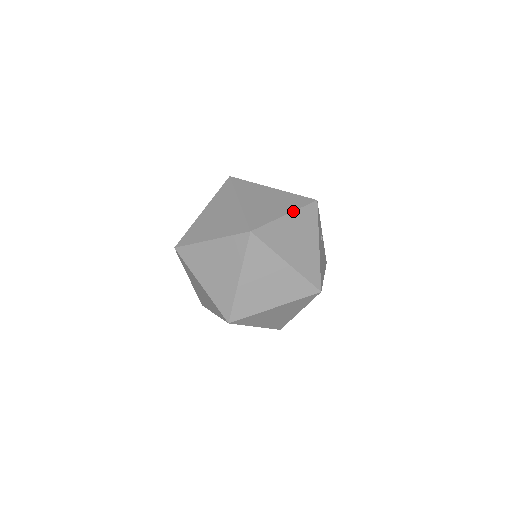
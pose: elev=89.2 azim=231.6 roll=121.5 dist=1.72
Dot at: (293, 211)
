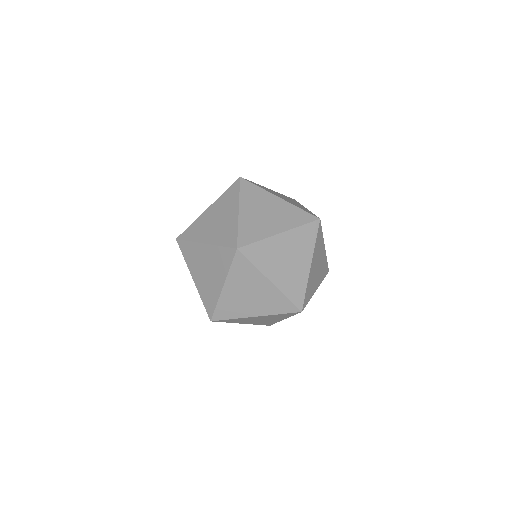
Dot at: (265, 316)
